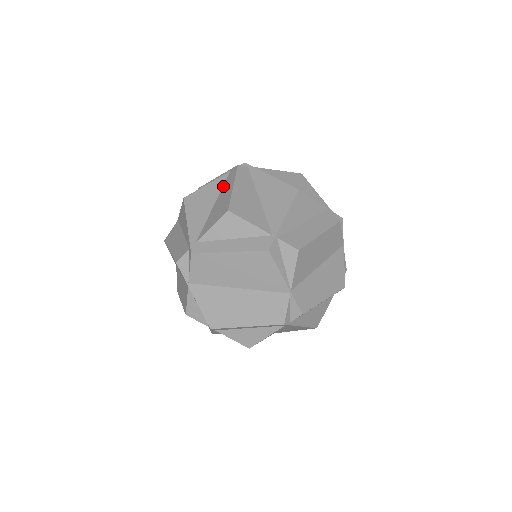
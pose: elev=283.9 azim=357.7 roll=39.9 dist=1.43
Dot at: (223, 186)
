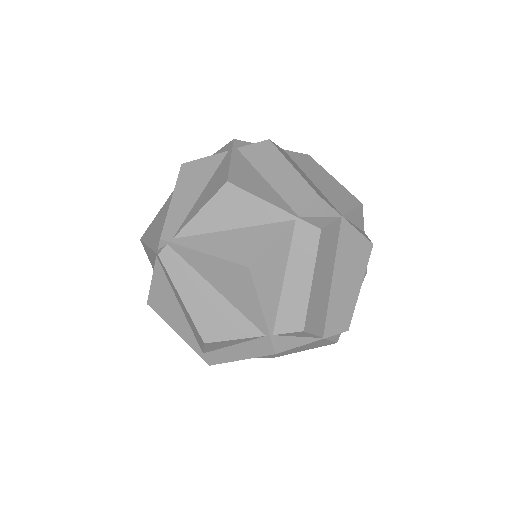
Dot at: (168, 282)
